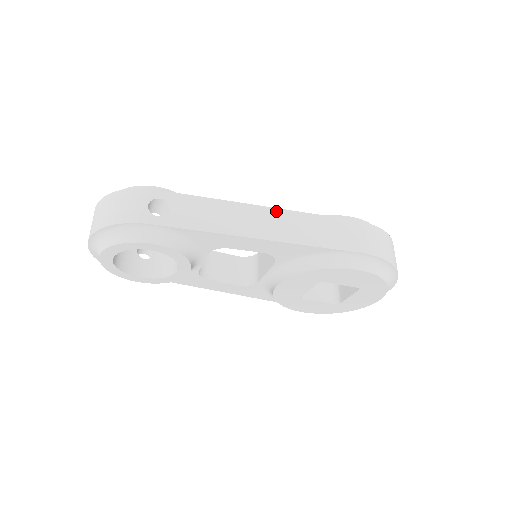
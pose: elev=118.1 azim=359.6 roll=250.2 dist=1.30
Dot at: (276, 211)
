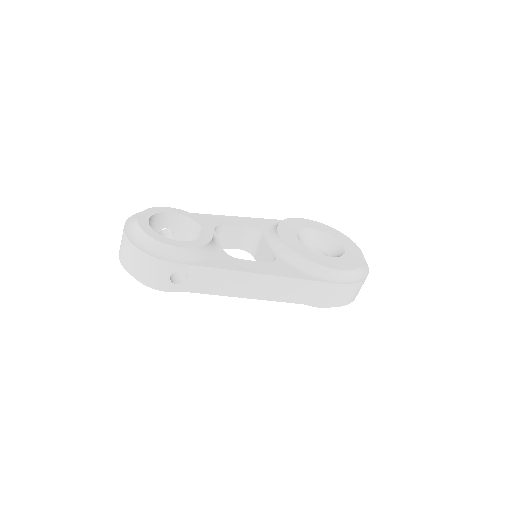
Dot at: (275, 278)
